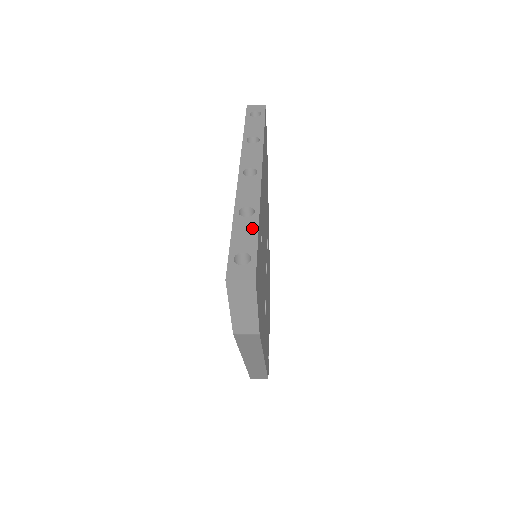
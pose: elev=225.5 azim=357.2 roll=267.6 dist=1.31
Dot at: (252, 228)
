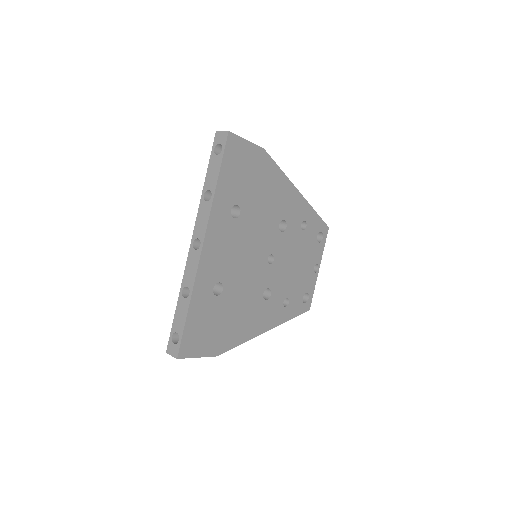
Dot at: (185, 311)
